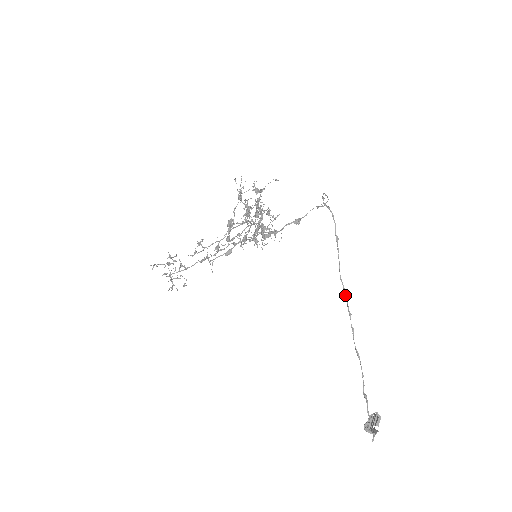
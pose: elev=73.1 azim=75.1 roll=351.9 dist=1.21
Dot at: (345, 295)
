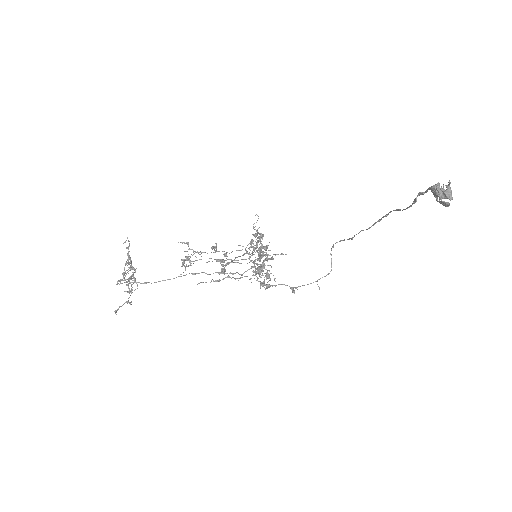
Dot at: (369, 228)
